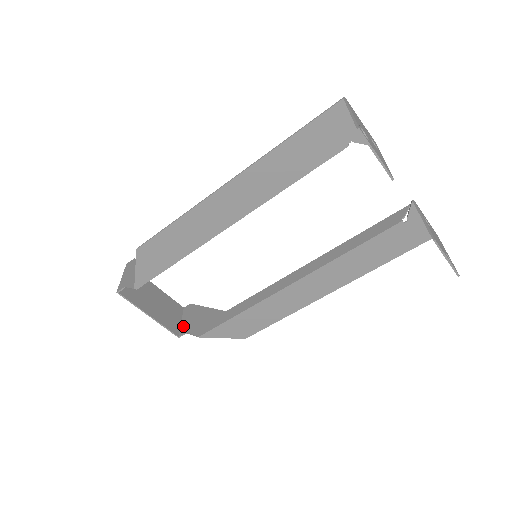
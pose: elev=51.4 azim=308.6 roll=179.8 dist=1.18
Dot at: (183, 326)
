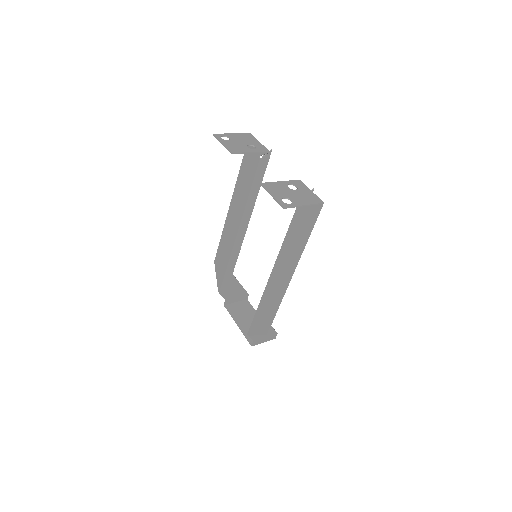
Dot at: (259, 341)
